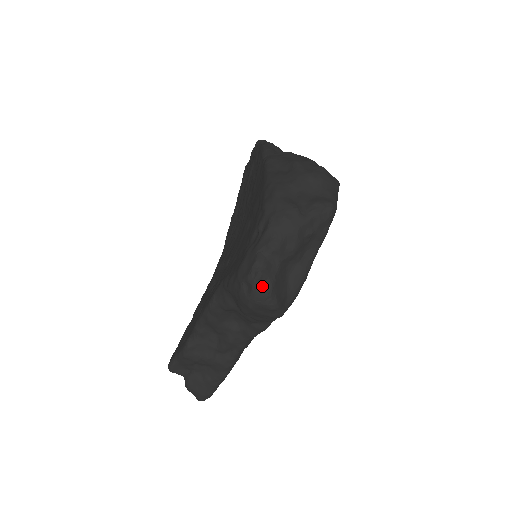
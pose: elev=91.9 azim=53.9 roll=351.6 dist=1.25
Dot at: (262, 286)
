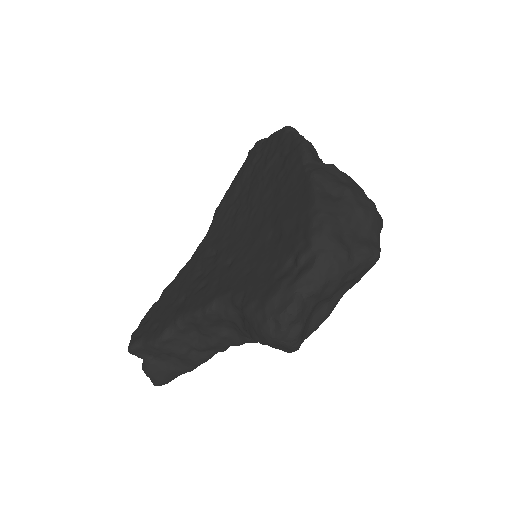
Dot at: (292, 328)
